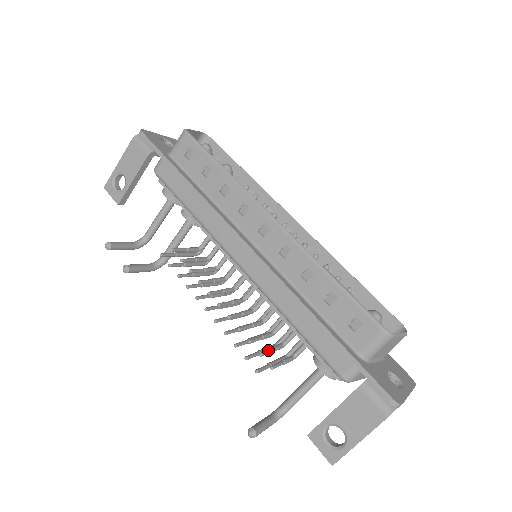
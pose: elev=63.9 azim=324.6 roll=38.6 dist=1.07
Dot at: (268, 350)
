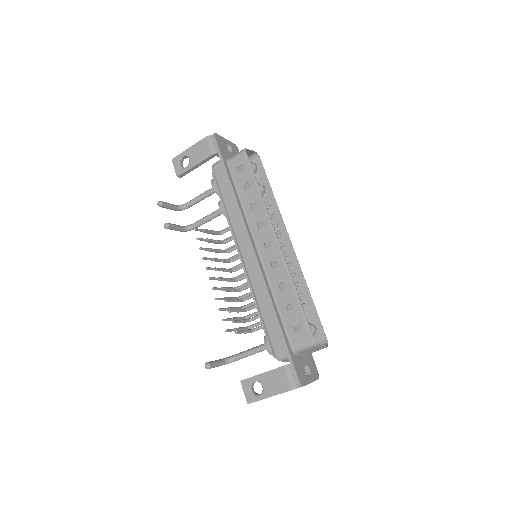
Dot at: (238, 321)
